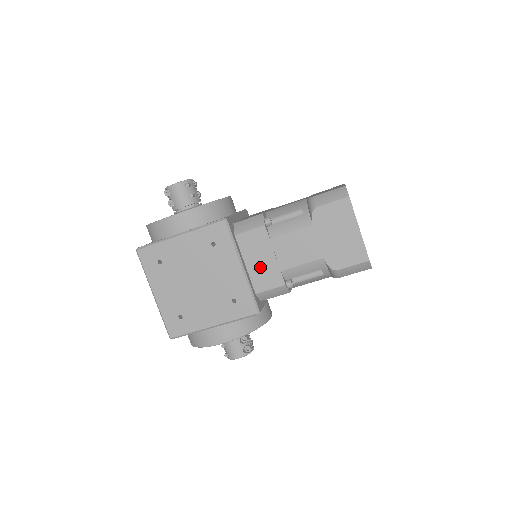
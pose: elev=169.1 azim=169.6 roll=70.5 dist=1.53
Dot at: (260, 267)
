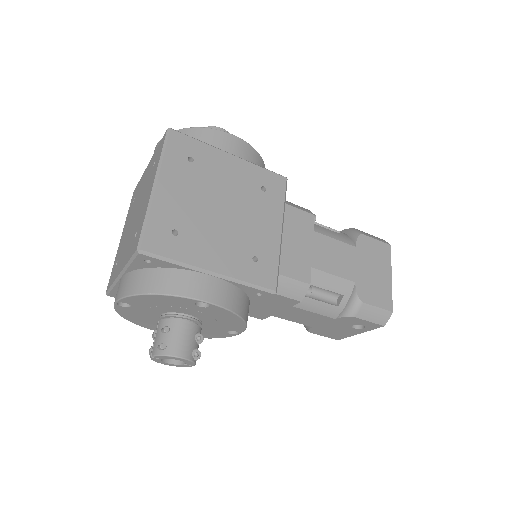
Dot at: (292, 249)
